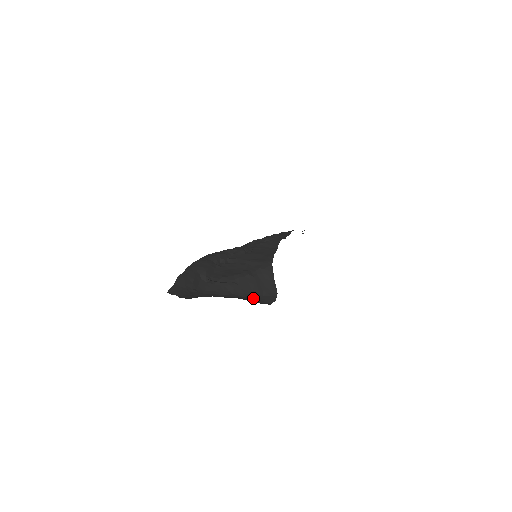
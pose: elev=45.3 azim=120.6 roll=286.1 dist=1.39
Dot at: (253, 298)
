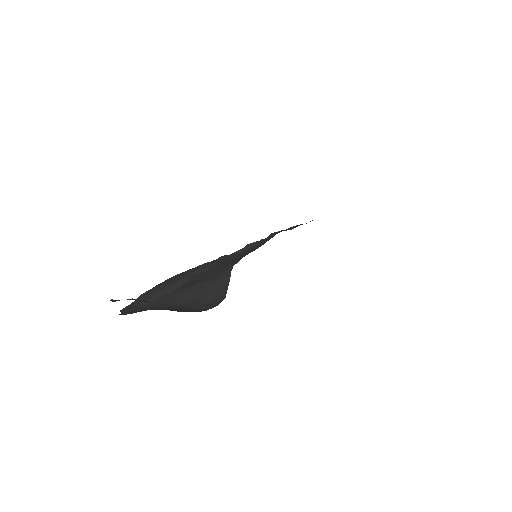
Dot at: (195, 306)
